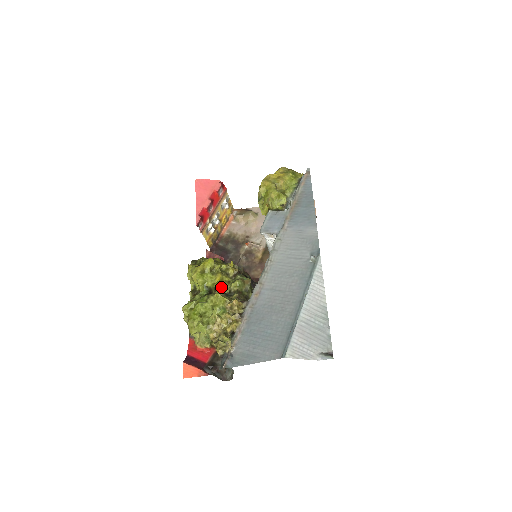
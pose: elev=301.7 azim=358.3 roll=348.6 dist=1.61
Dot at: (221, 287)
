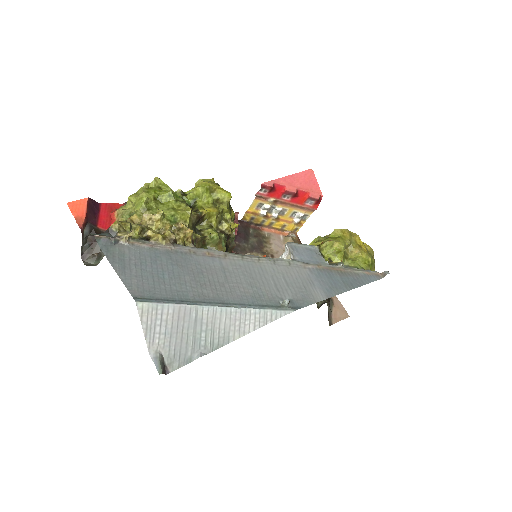
Dot at: (201, 216)
